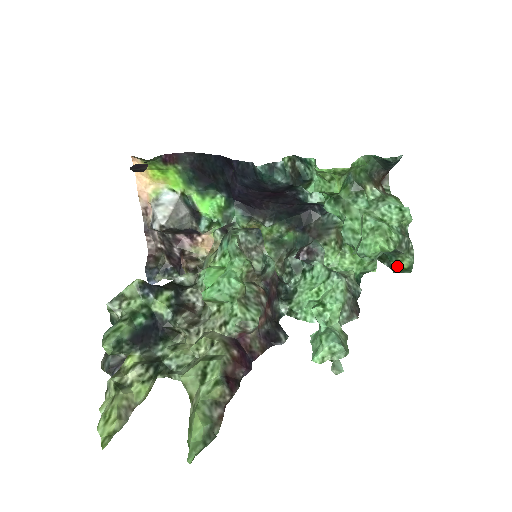
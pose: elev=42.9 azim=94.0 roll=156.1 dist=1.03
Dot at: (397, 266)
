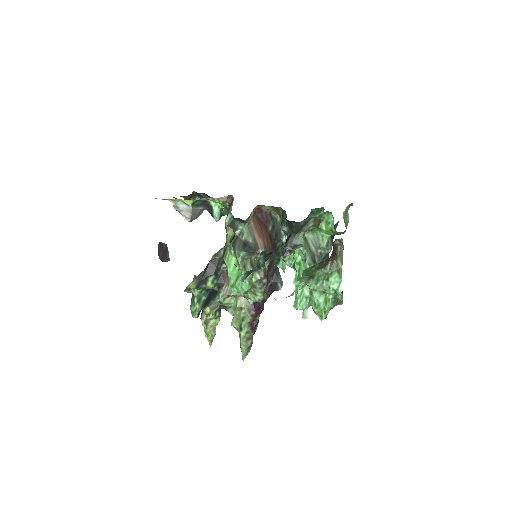
Dot at: occluded
